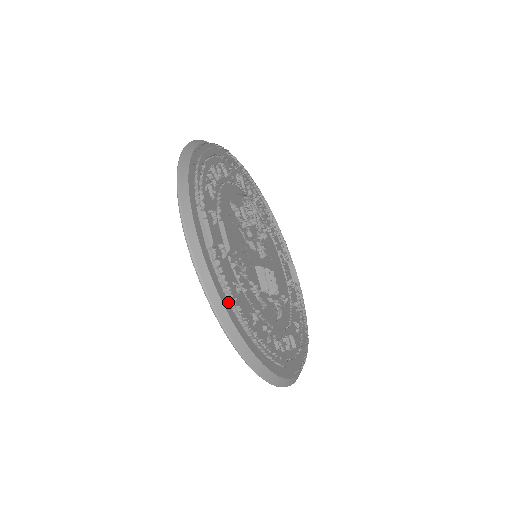
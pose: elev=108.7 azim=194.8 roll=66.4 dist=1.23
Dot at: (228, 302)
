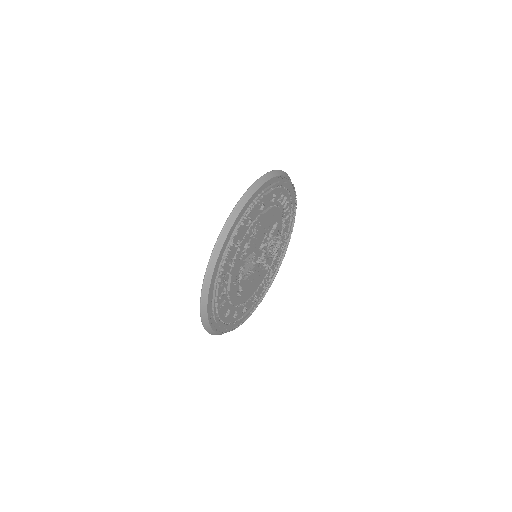
Dot at: (244, 213)
